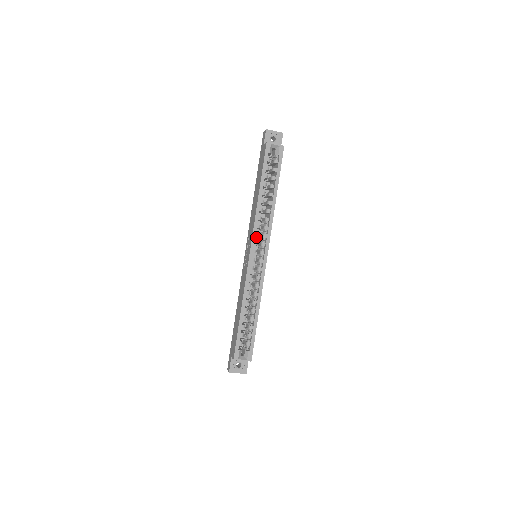
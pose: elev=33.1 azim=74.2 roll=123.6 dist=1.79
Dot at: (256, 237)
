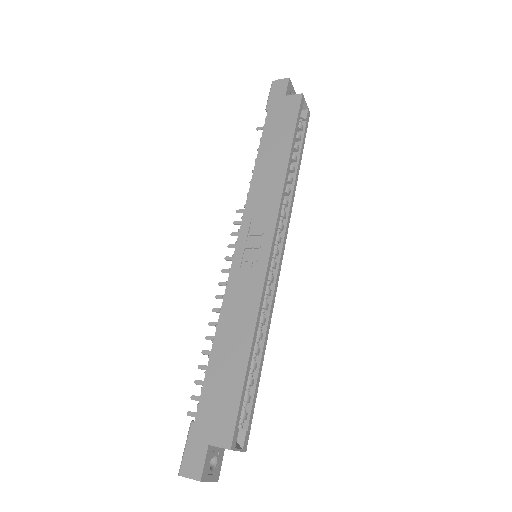
Dot at: occluded
